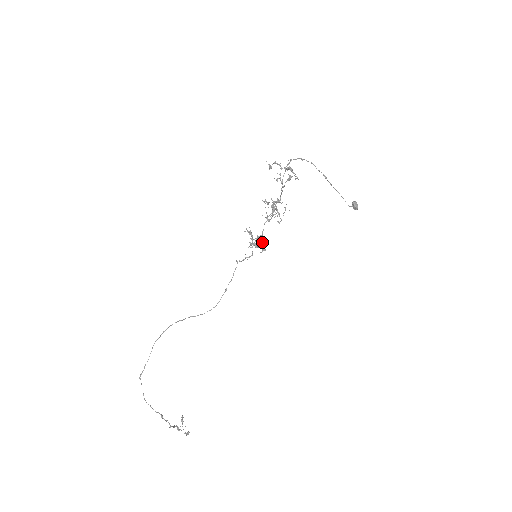
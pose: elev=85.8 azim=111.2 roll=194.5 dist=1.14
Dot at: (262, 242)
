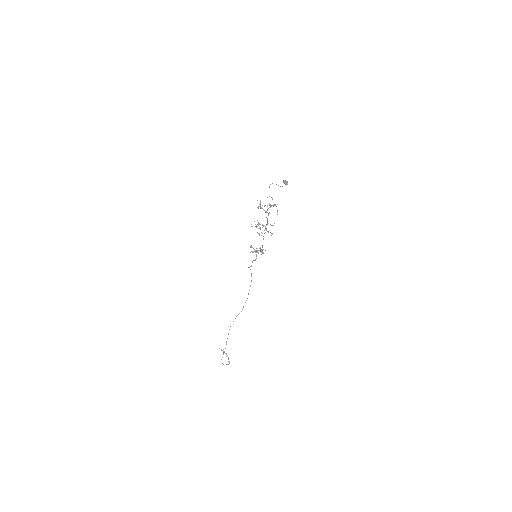
Dot at: (262, 249)
